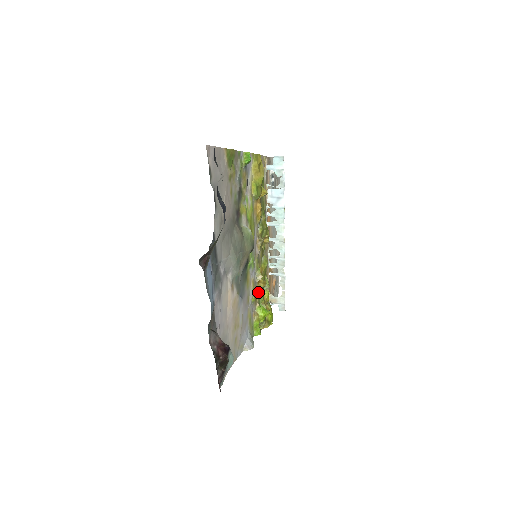
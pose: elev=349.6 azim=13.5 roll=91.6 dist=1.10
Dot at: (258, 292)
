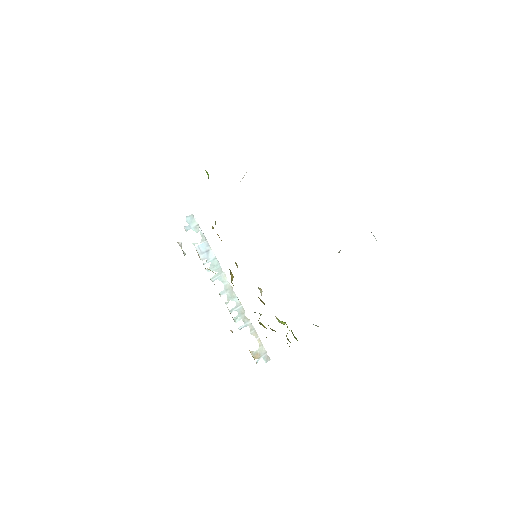
Dot at: occluded
